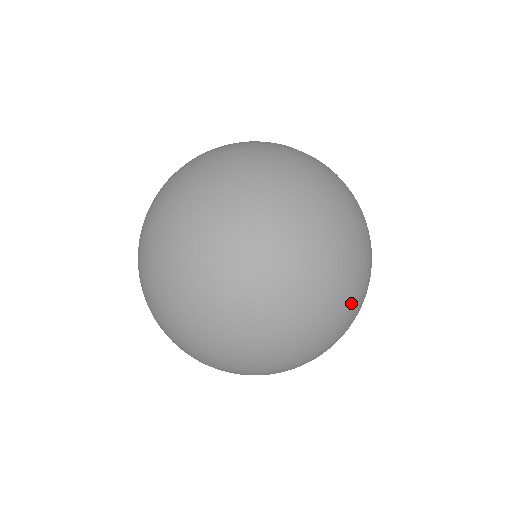
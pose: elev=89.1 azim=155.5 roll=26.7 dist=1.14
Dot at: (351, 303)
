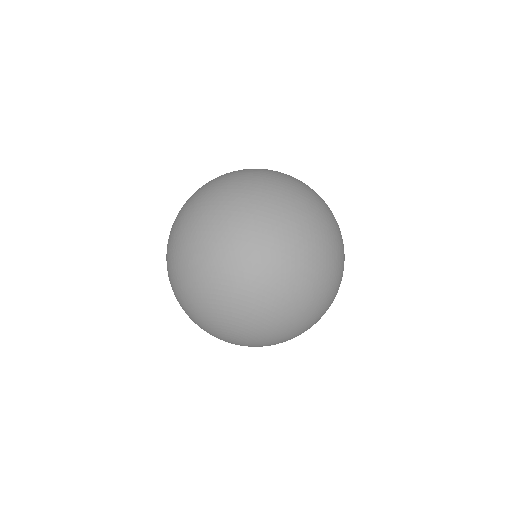
Dot at: (336, 255)
